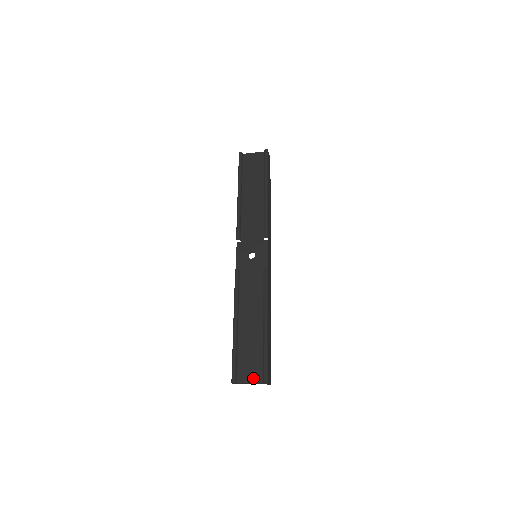
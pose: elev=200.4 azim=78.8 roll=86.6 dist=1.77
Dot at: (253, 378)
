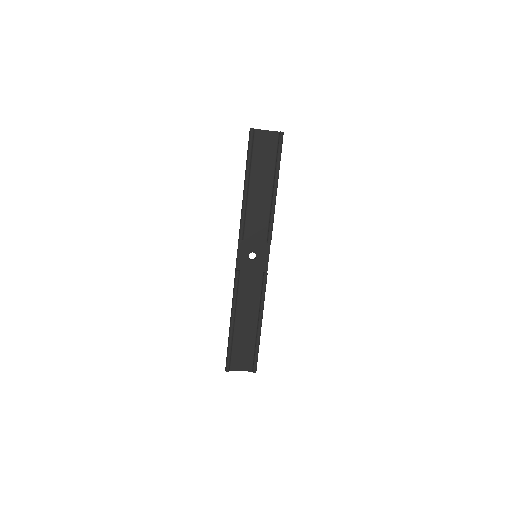
Dot at: (244, 367)
